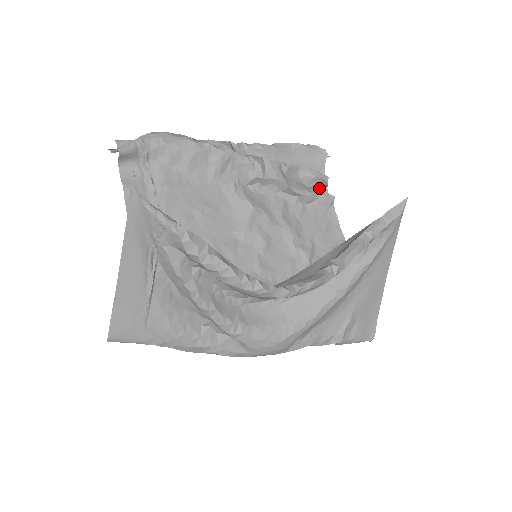
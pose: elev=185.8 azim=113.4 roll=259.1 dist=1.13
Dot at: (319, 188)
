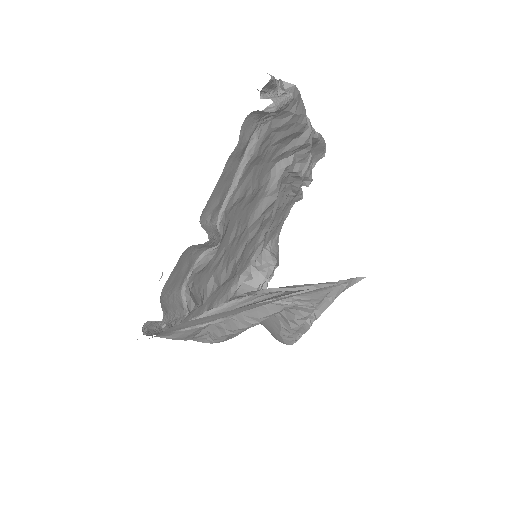
Dot at: occluded
